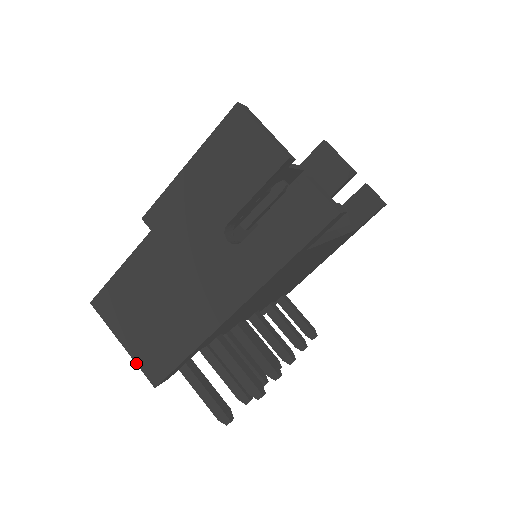
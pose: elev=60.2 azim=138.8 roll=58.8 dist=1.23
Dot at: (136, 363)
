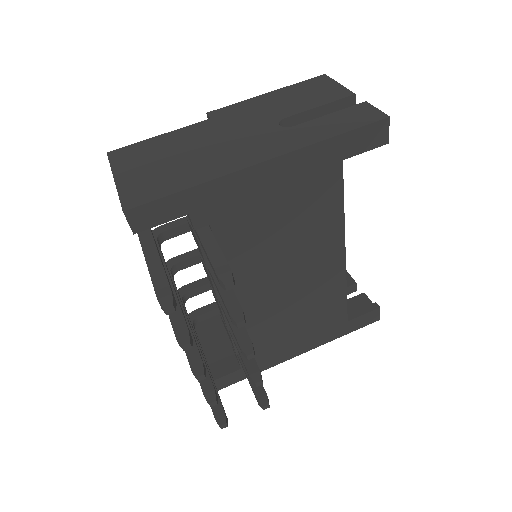
Dot at: (118, 192)
